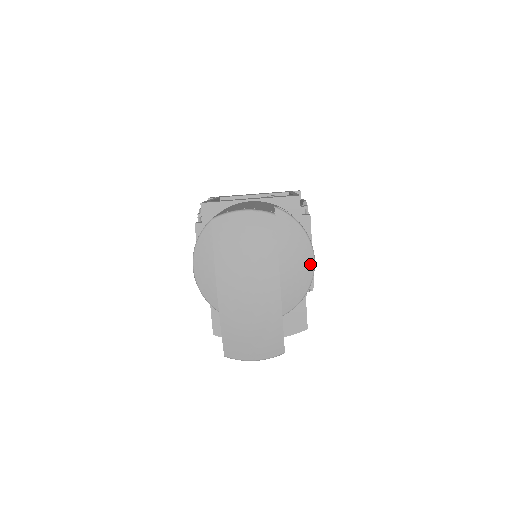
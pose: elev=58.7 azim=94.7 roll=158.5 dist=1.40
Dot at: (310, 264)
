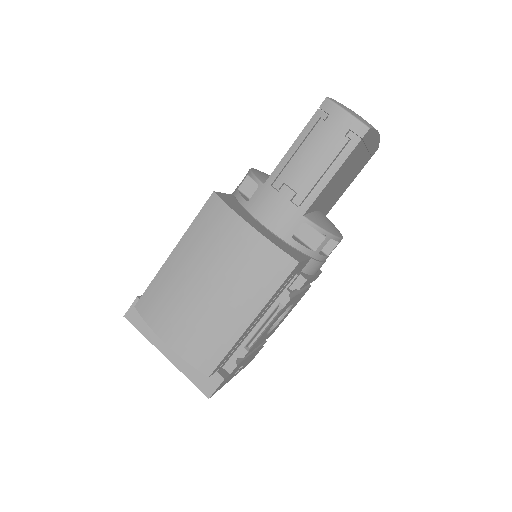
Dot at: (339, 234)
